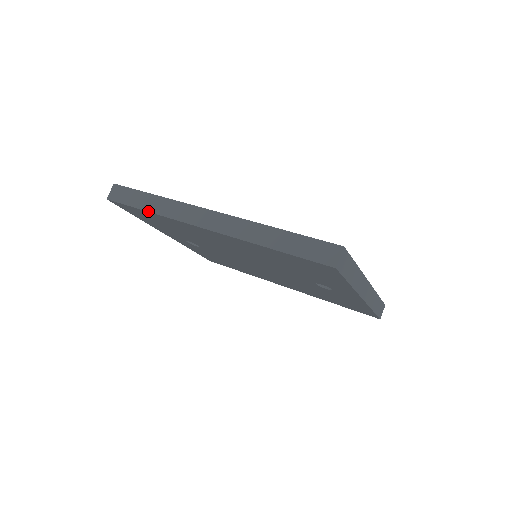
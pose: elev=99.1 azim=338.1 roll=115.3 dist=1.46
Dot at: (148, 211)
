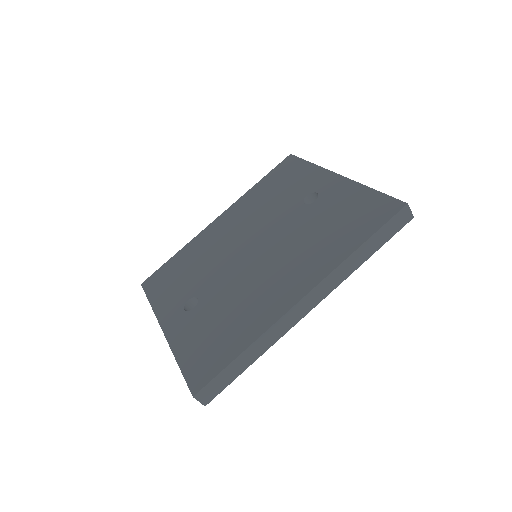
Dot at: occluded
